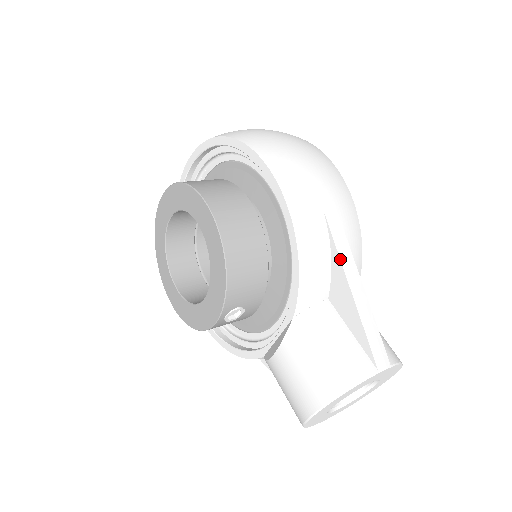
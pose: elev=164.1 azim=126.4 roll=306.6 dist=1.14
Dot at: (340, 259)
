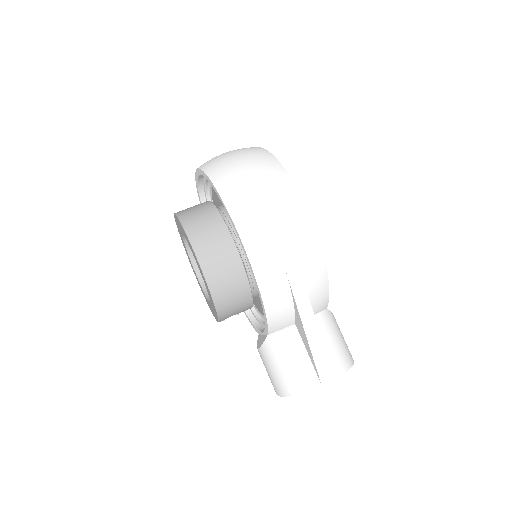
Dot at: (298, 311)
